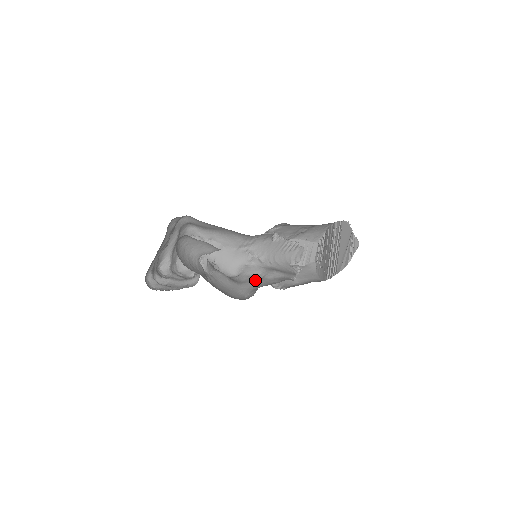
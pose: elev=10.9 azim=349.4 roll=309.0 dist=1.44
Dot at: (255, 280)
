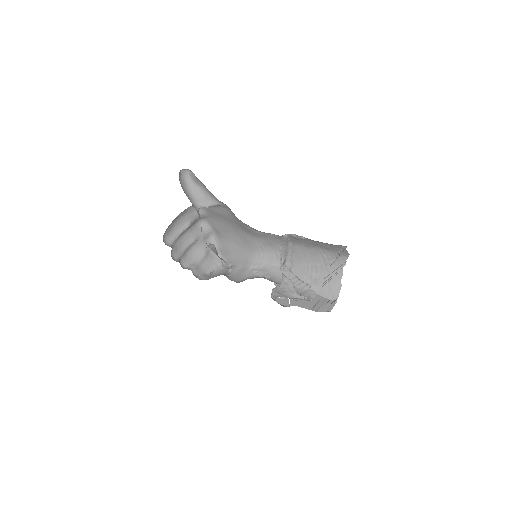
Dot at: occluded
